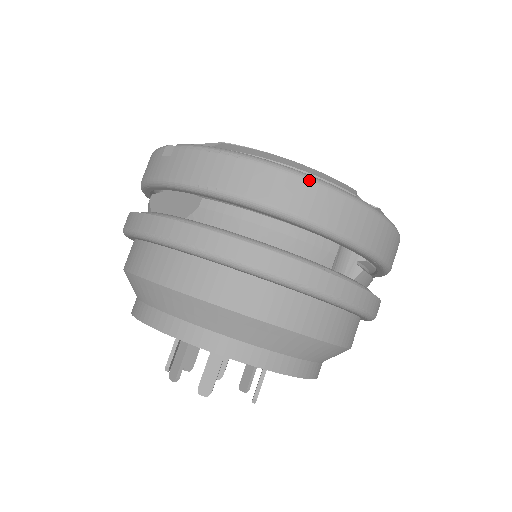
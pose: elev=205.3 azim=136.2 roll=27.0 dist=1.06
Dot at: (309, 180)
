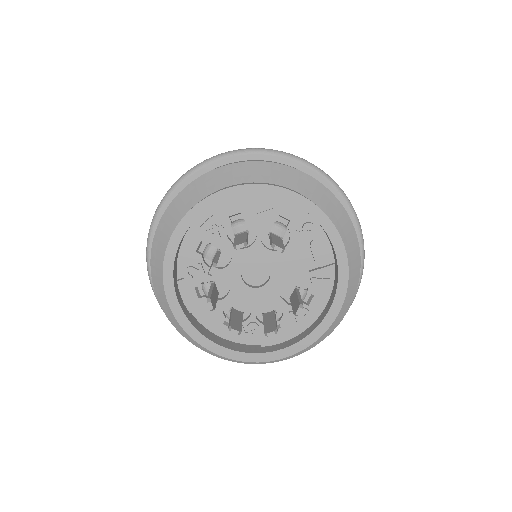
Dot at: occluded
